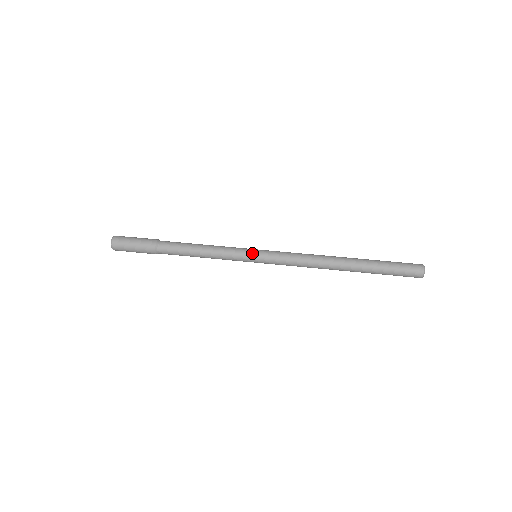
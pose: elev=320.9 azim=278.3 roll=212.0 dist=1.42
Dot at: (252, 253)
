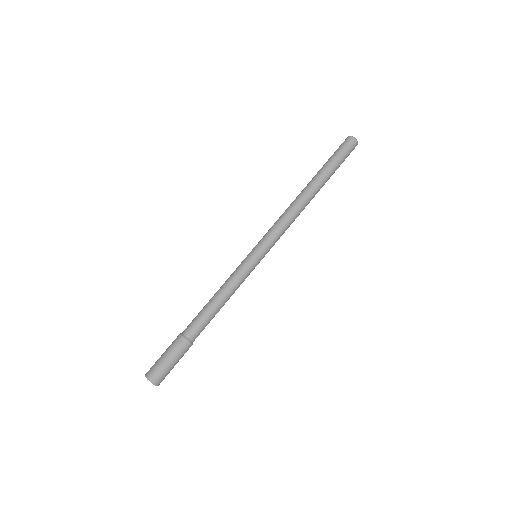
Dot at: (255, 257)
